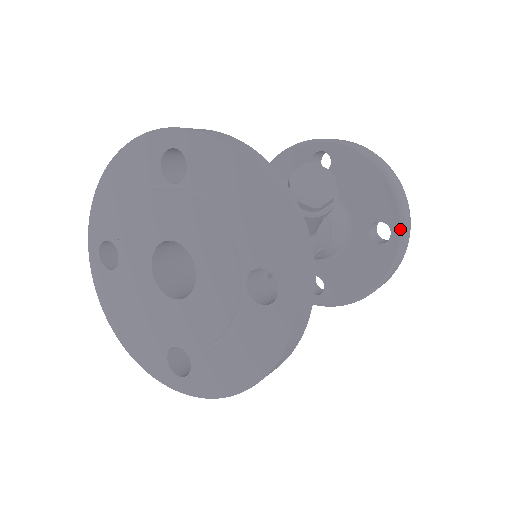
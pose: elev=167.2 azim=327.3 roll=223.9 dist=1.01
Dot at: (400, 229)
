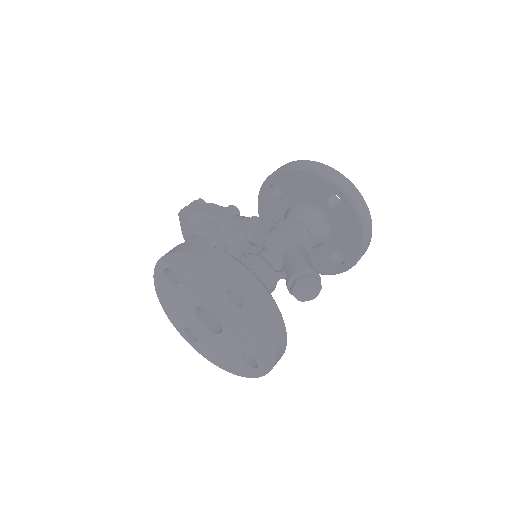
Dot at: (349, 267)
